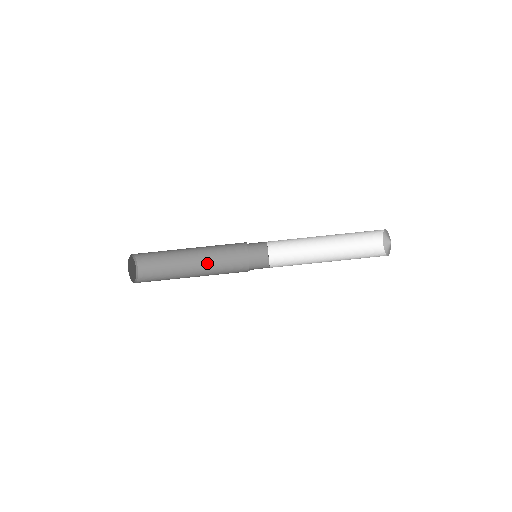
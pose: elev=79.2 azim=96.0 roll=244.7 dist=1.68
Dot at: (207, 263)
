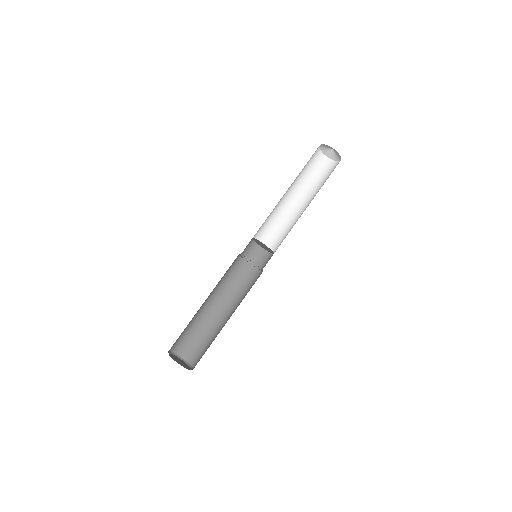
Dot at: (232, 303)
